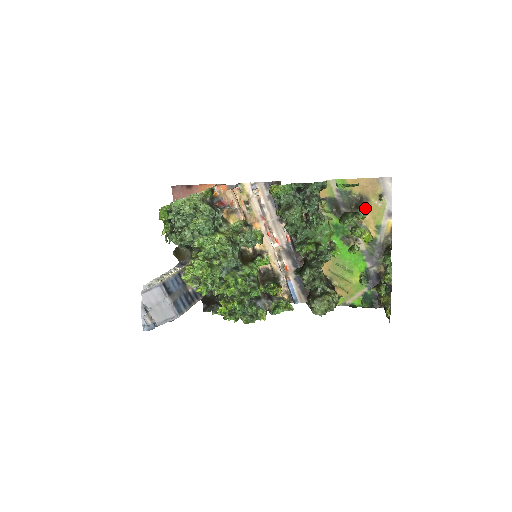
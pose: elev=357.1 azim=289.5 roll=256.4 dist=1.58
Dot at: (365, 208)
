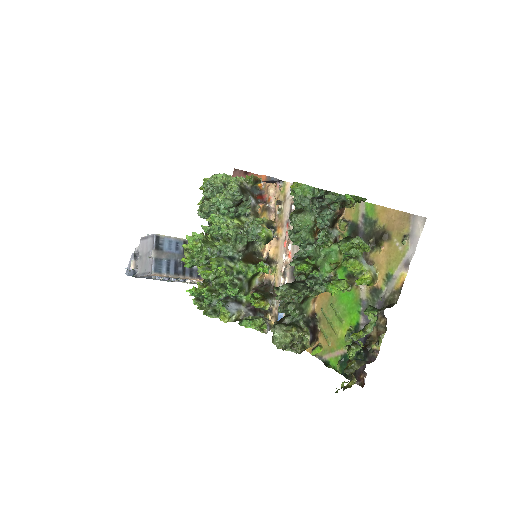
Dot at: (383, 247)
